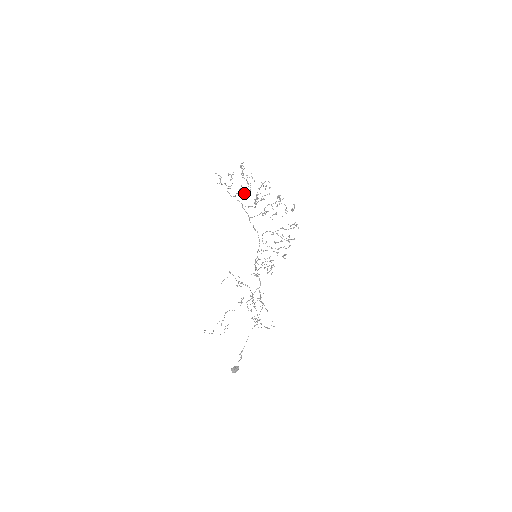
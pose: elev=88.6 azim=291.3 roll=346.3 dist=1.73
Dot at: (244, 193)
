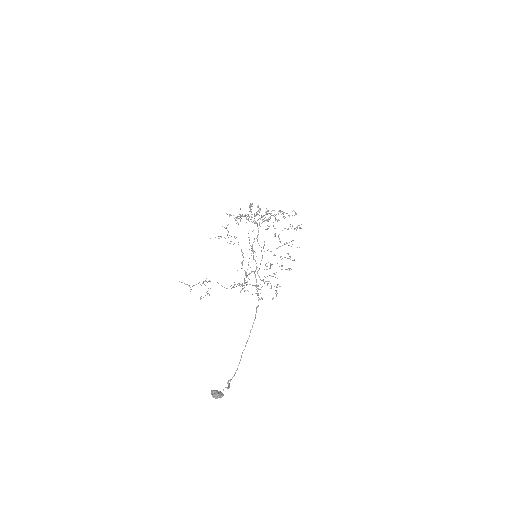
Dot at: occluded
